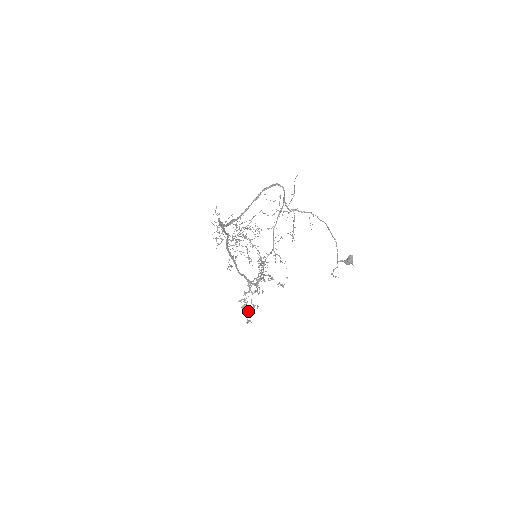
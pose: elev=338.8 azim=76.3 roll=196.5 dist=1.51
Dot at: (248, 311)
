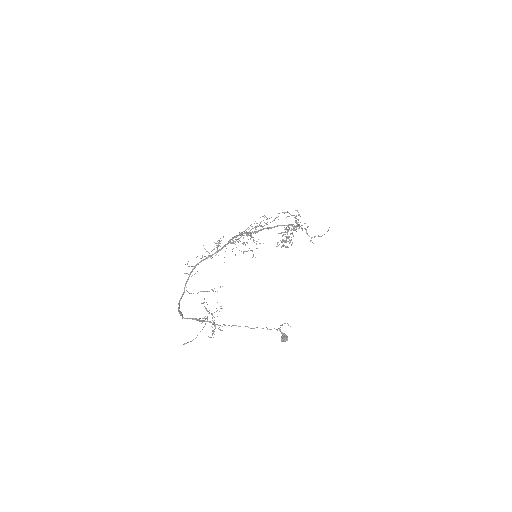
Dot at: occluded
